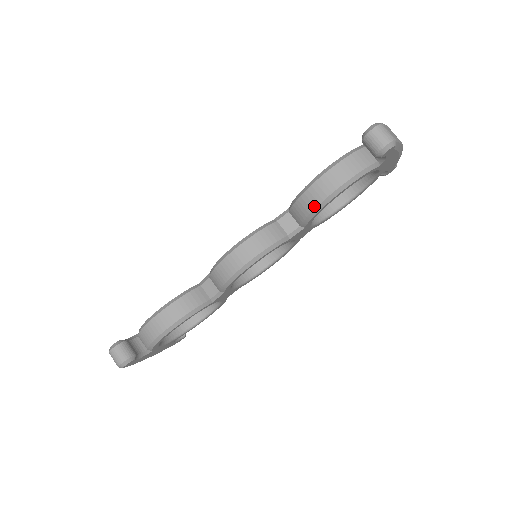
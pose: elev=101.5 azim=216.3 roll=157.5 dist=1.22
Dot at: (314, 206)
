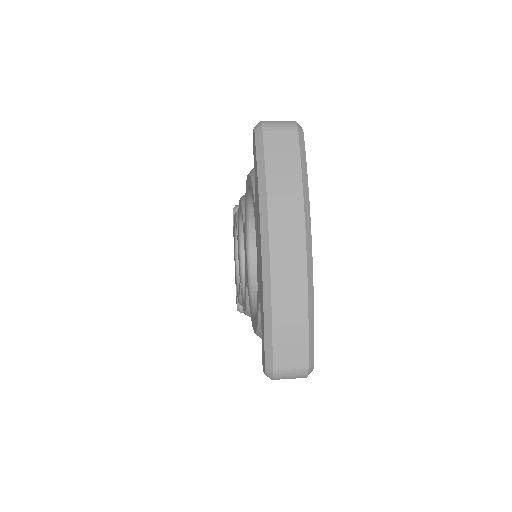
Dot at: occluded
